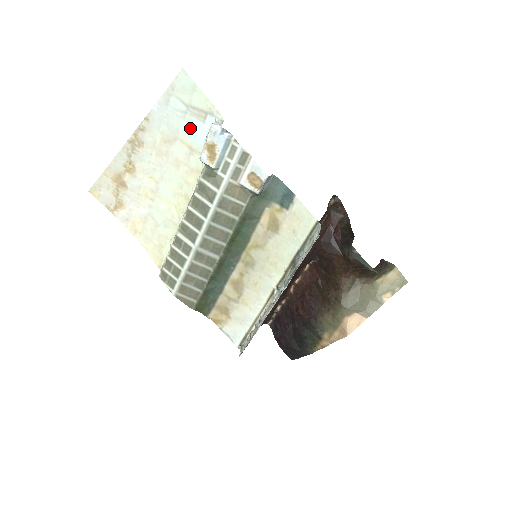
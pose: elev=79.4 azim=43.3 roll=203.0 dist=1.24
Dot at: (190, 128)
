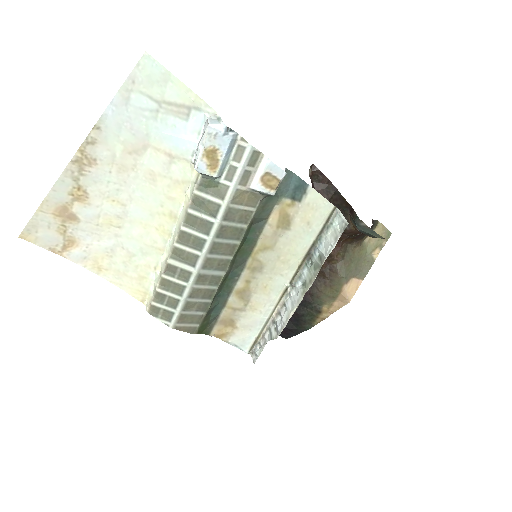
Dot at: (166, 130)
